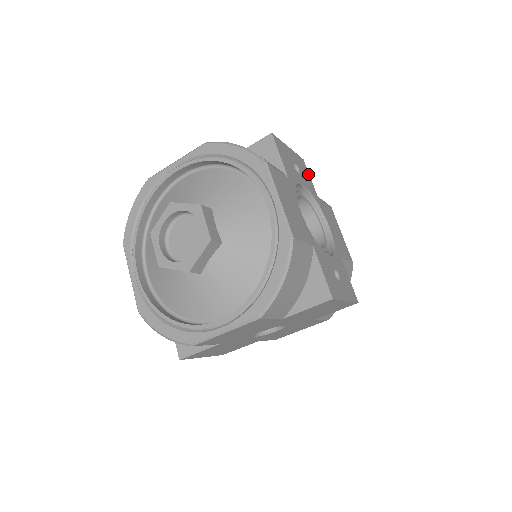
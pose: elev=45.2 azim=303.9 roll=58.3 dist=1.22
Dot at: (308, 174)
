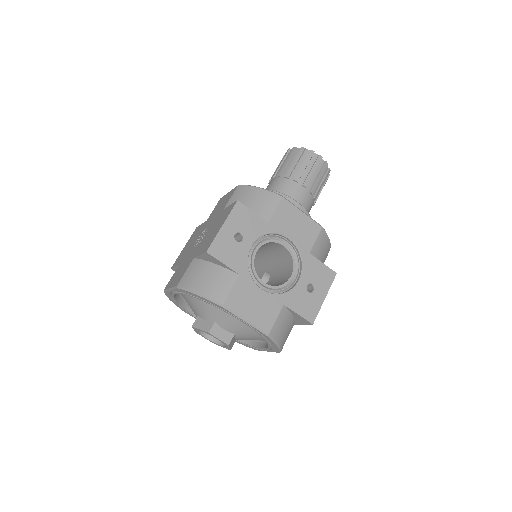
Dot at: (249, 212)
